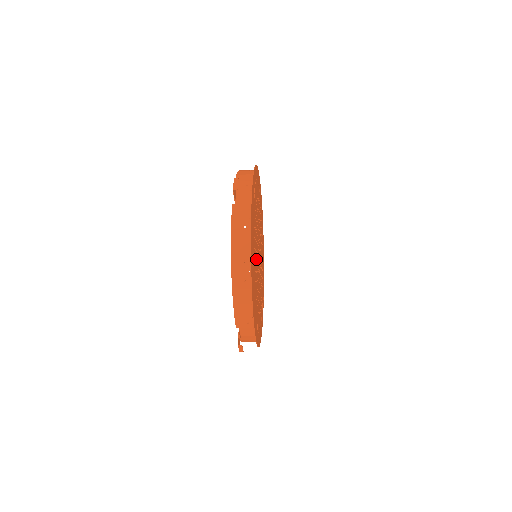
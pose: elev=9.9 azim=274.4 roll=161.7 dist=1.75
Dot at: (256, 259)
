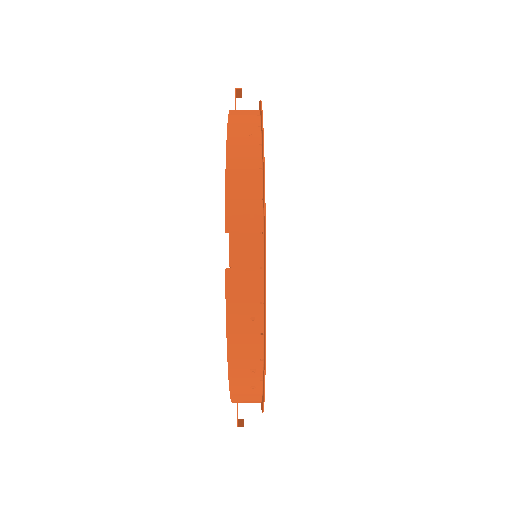
Dot at: occluded
